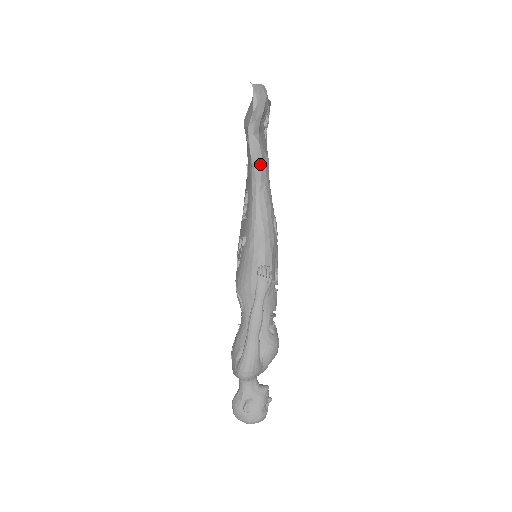
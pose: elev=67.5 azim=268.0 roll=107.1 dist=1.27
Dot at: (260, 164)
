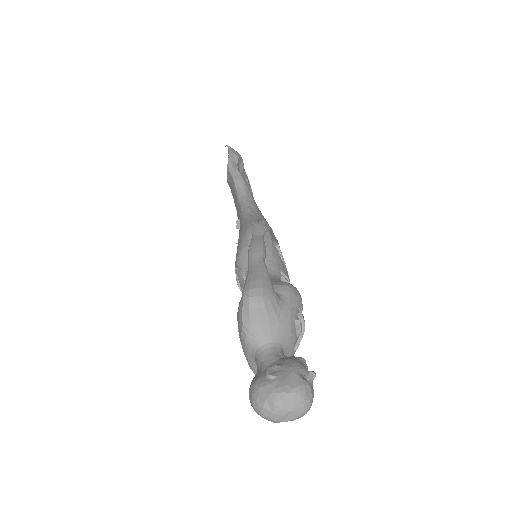
Dot at: (243, 184)
